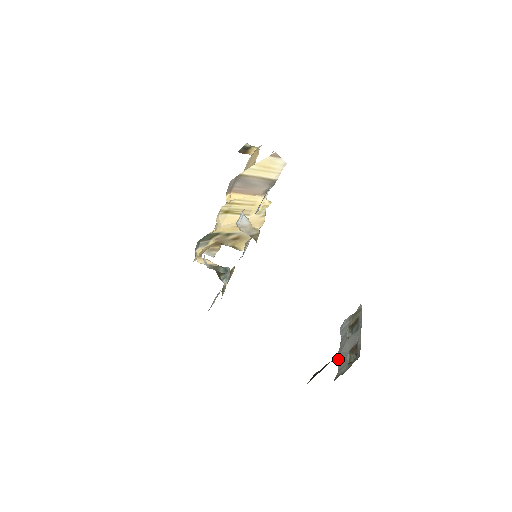
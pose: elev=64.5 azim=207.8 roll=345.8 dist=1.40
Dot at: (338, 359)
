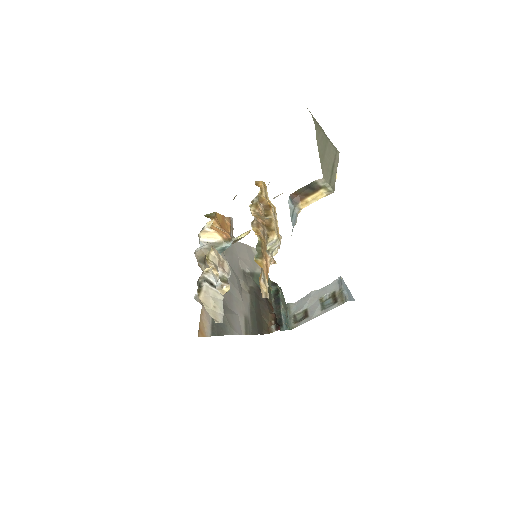
Dot at: (306, 296)
